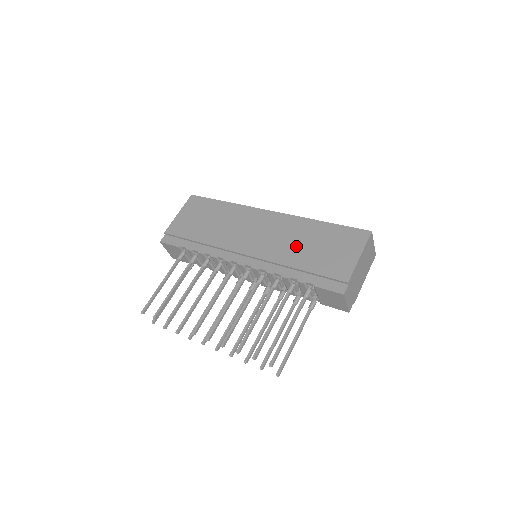
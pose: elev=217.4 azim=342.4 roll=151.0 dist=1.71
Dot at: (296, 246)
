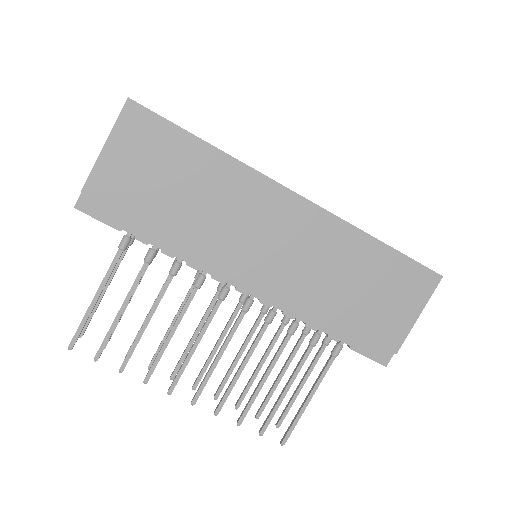
Dot at: (334, 280)
